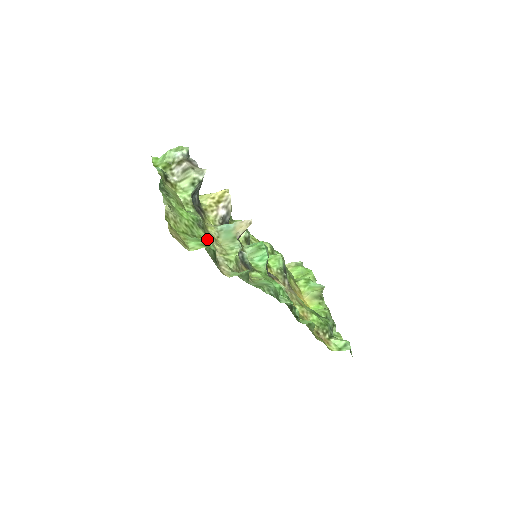
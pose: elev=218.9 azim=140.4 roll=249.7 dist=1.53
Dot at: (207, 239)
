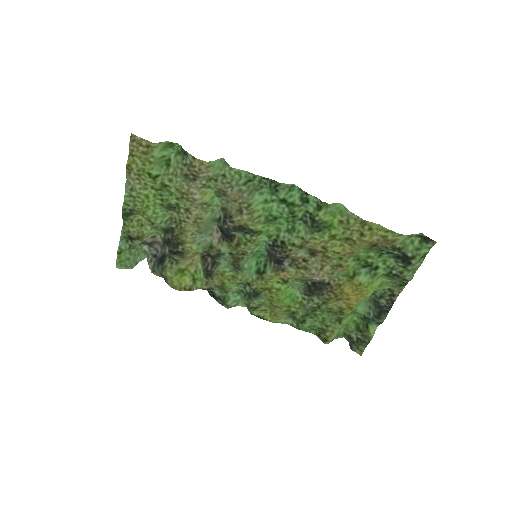
Dot at: (181, 201)
